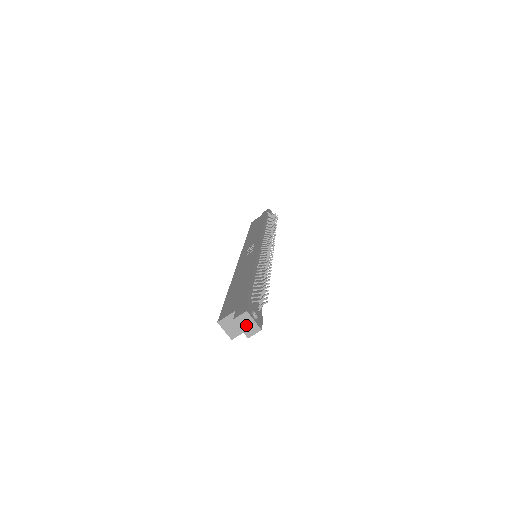
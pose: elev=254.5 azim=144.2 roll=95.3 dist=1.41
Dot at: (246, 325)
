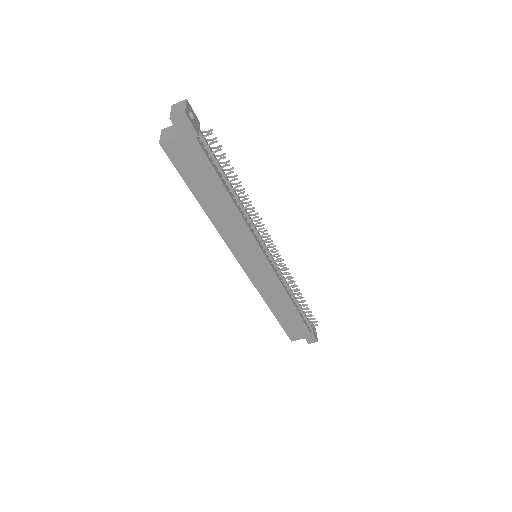
Dot at: (177, 109)
